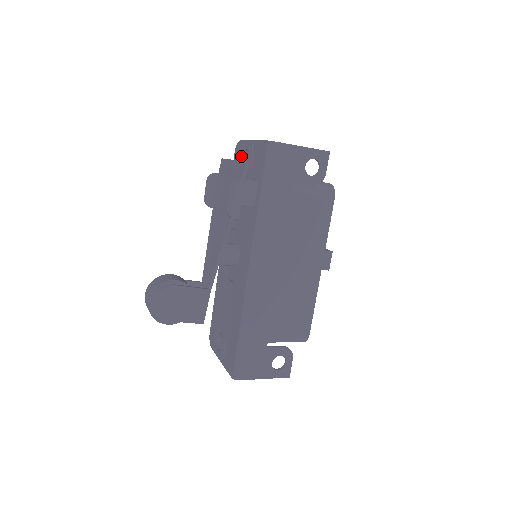
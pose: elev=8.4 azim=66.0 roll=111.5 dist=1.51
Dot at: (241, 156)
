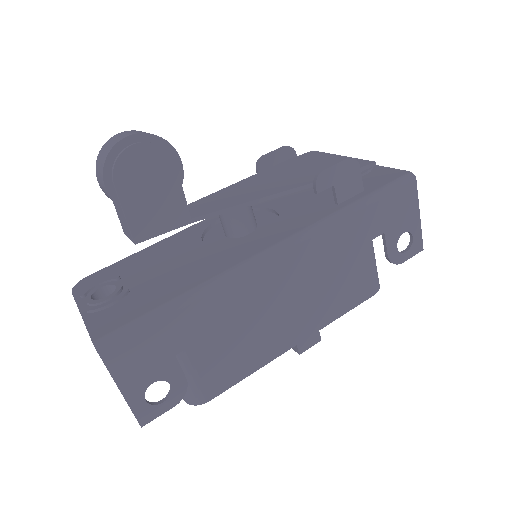
Dot at: occluded
